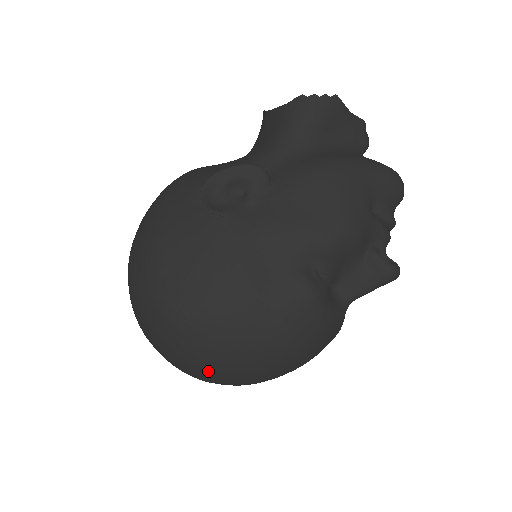
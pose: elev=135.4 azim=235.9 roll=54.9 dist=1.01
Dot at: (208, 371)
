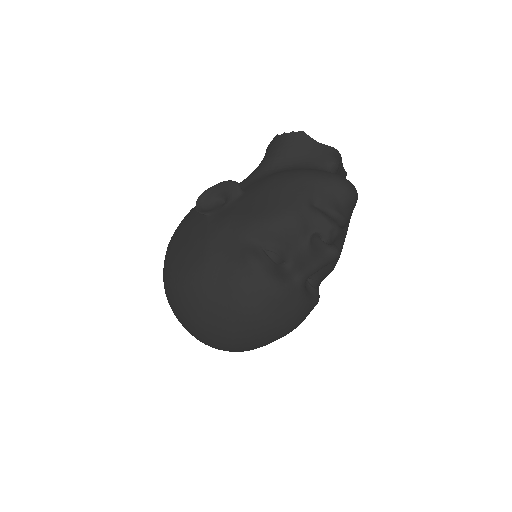
Dot at: (196, 326)
